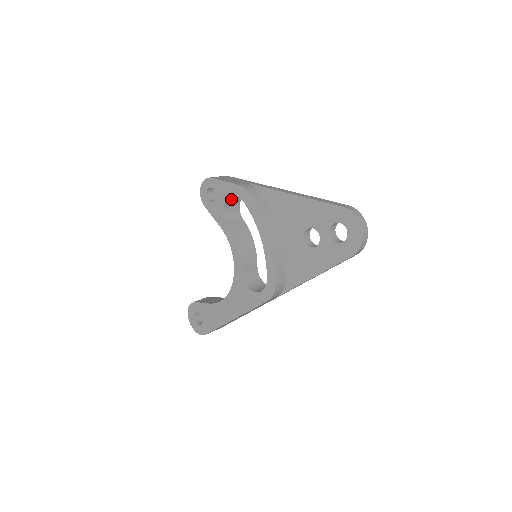
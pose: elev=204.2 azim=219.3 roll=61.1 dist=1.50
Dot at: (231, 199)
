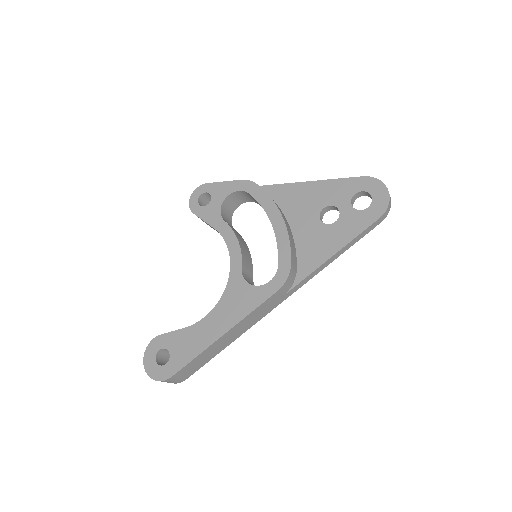
Dot at: (228, 202)
